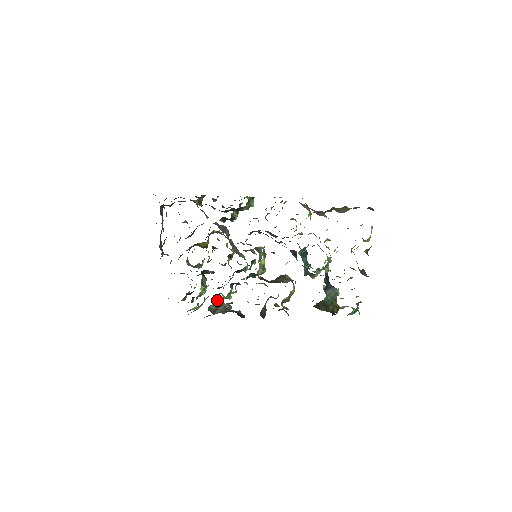
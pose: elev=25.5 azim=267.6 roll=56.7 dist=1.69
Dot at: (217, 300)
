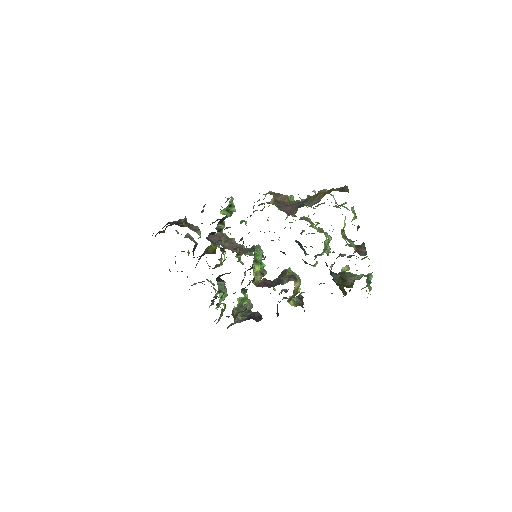
Dot at: (240, 298)
